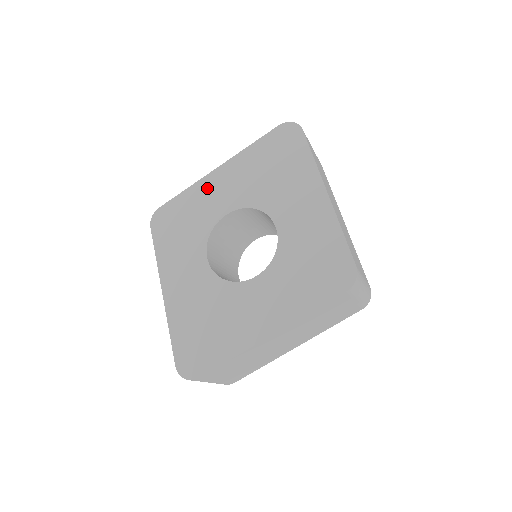
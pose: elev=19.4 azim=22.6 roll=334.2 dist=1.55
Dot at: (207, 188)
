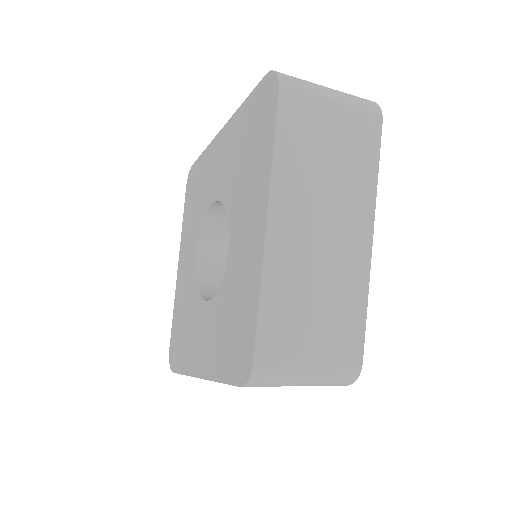
Dot at: (212, 156)
